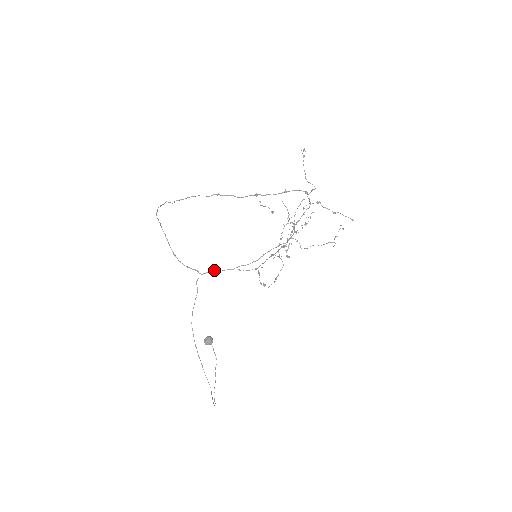
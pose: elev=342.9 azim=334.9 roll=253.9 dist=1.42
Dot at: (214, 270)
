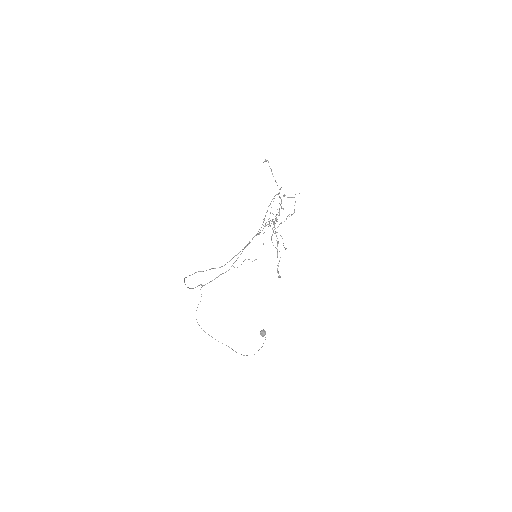
Dot at: occluded
